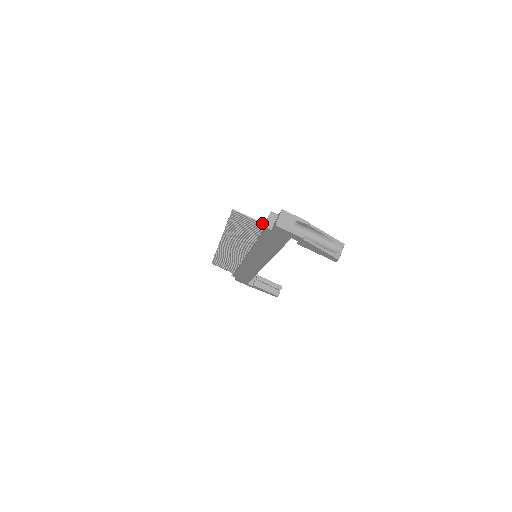
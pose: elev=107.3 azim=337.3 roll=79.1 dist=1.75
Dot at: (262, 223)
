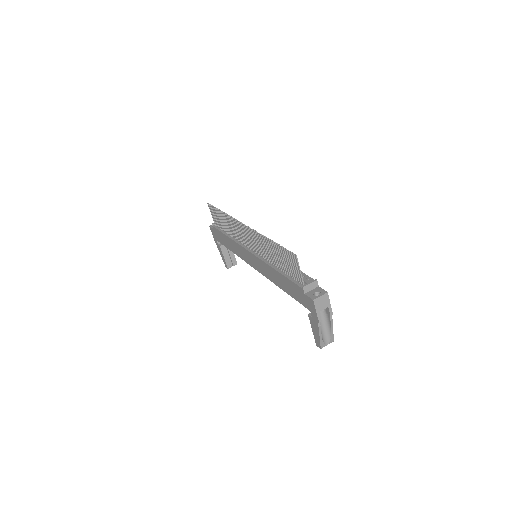
Dot at: (303, 281)
